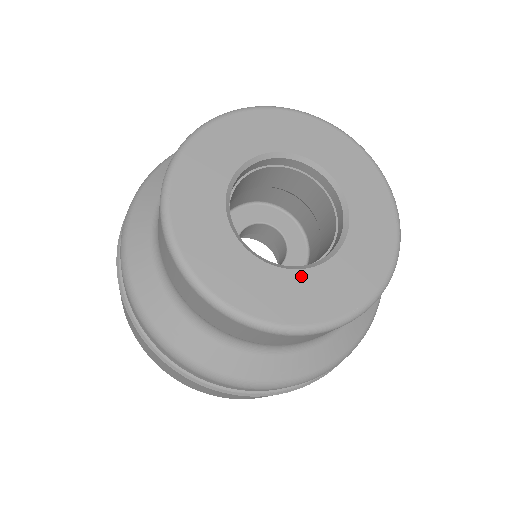
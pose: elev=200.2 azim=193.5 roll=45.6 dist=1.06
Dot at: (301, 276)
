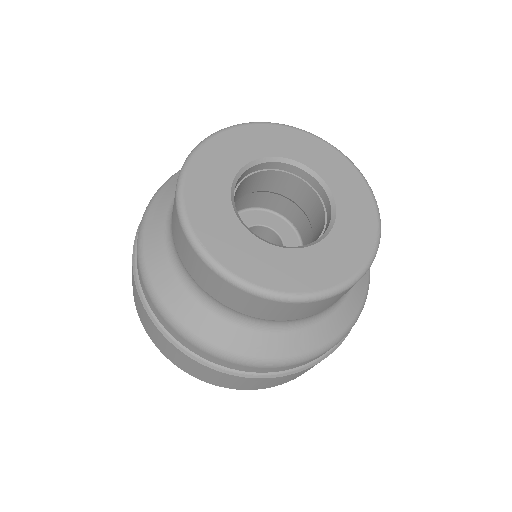
Dot at: (269, 249)
